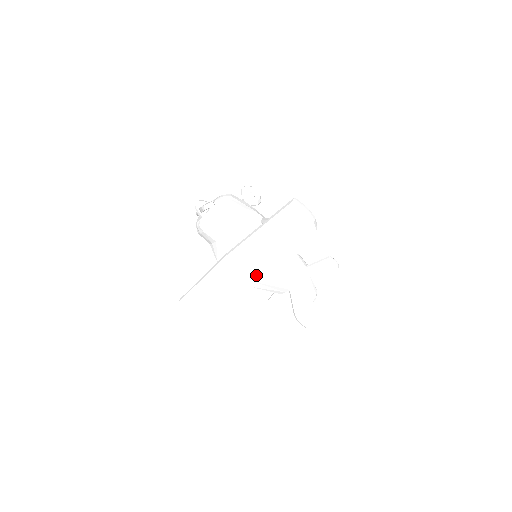
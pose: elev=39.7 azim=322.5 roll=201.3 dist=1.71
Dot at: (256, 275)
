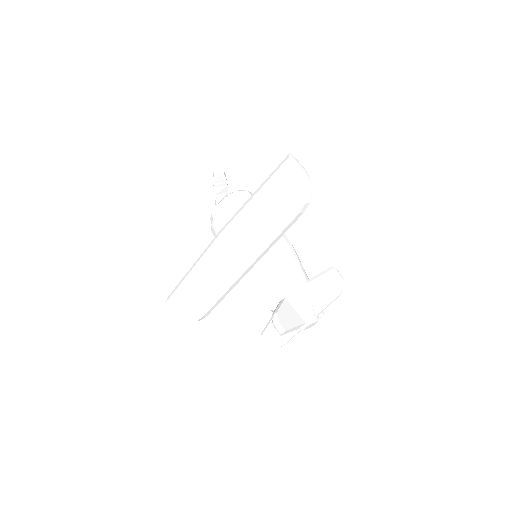
Dot at: (243, 258)
